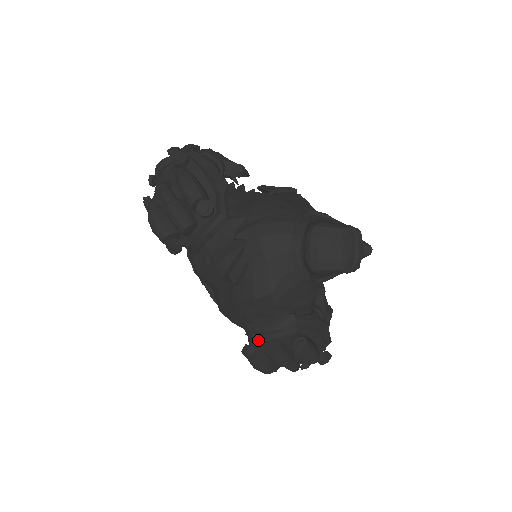
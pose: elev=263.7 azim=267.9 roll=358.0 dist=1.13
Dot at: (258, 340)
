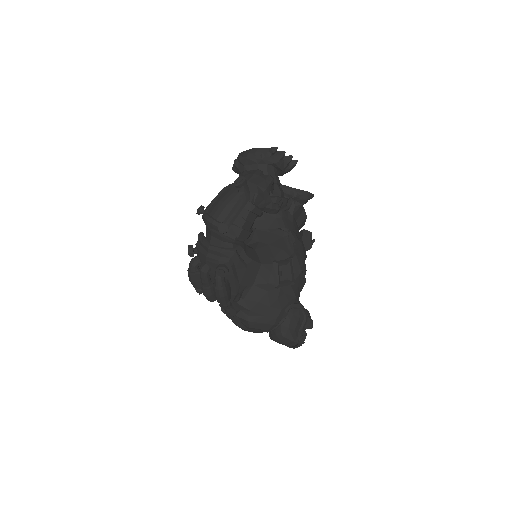
Dot at: occluded
